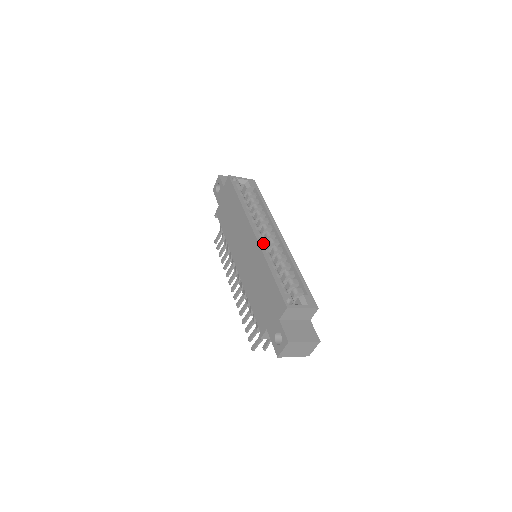
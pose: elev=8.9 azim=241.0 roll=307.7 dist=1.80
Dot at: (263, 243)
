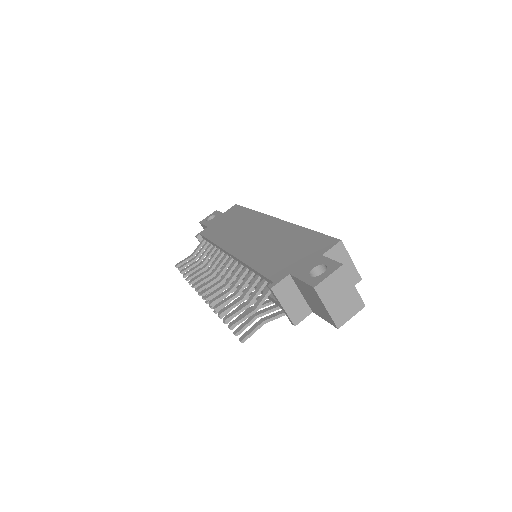
Dot at: occluded
